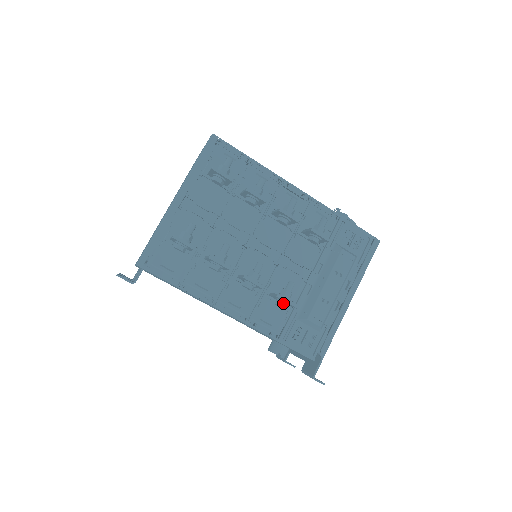
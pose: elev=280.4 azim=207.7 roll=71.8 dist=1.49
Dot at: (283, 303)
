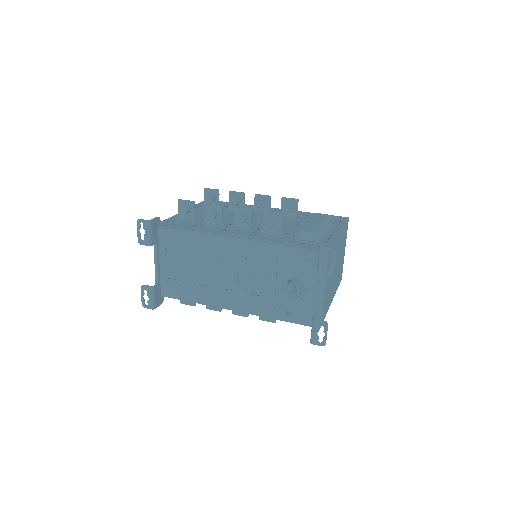
Dot at: (272, 217)
